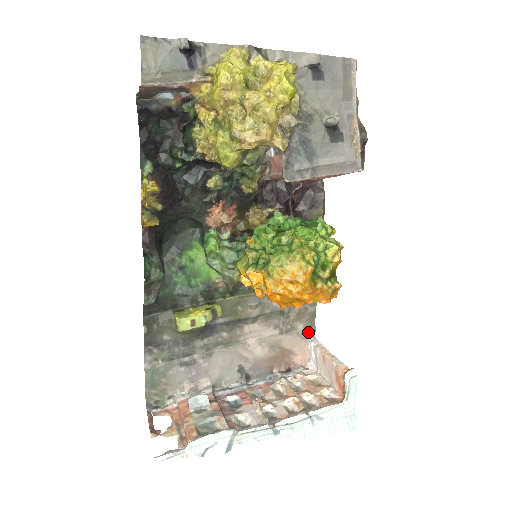
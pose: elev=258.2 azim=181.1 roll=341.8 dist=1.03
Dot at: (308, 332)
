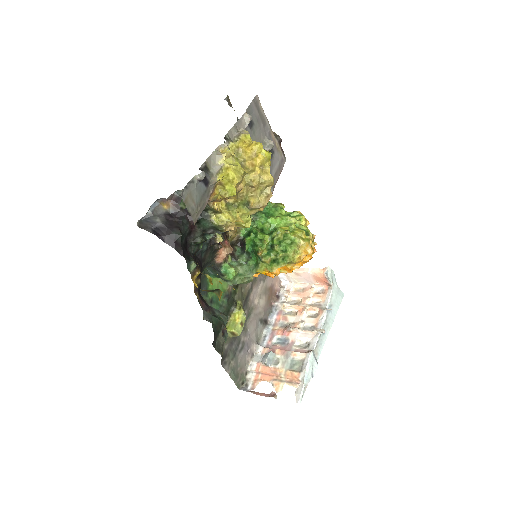
Dot at: occluded
